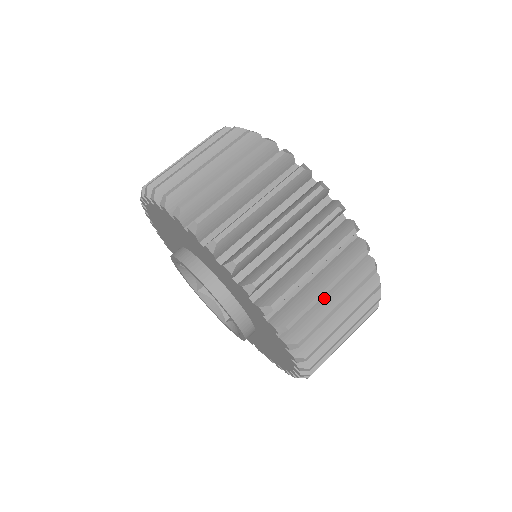
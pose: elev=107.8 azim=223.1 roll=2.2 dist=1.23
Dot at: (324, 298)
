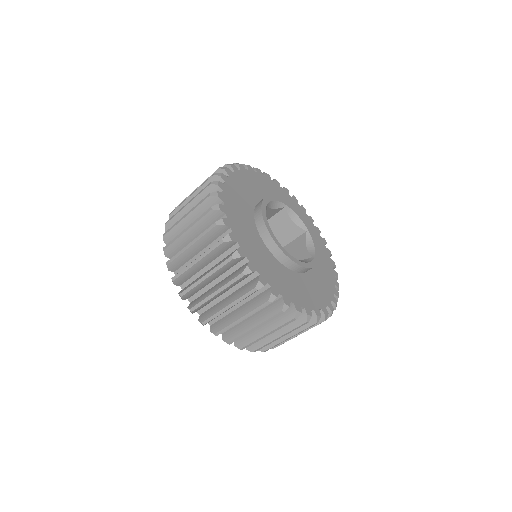
Dot at: occluded
